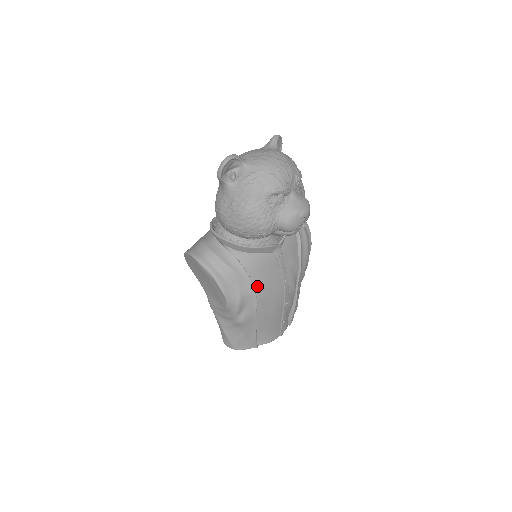
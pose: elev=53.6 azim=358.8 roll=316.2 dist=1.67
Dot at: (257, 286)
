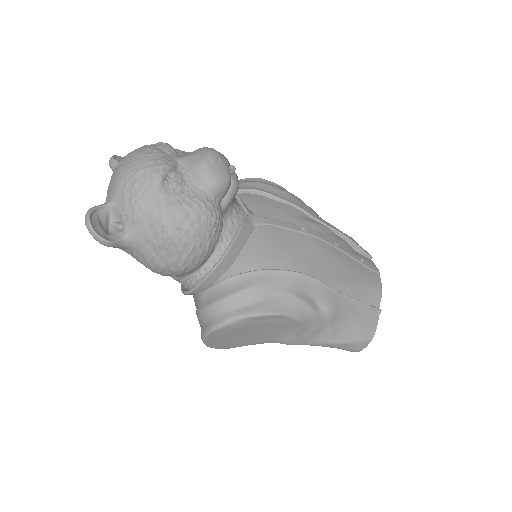
Dot at: (289, 267)
